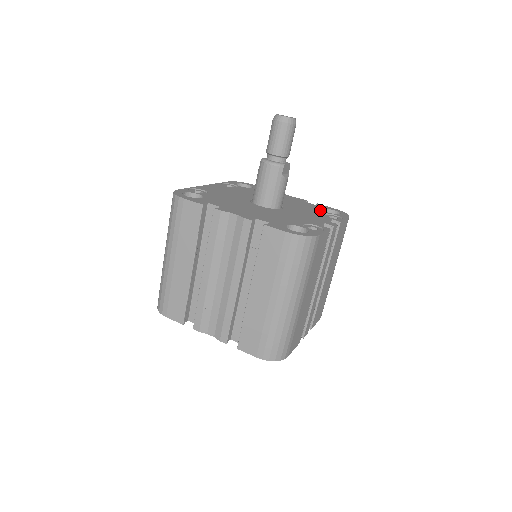
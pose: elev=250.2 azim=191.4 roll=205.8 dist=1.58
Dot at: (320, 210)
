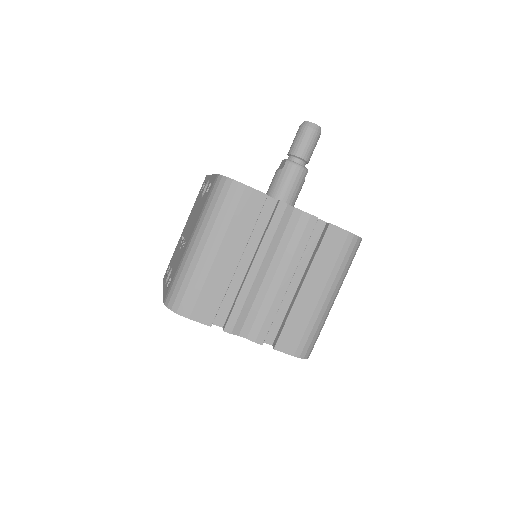
Dot at: occluded
